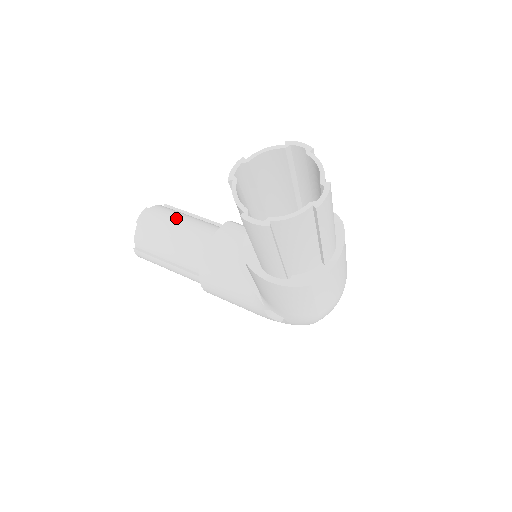
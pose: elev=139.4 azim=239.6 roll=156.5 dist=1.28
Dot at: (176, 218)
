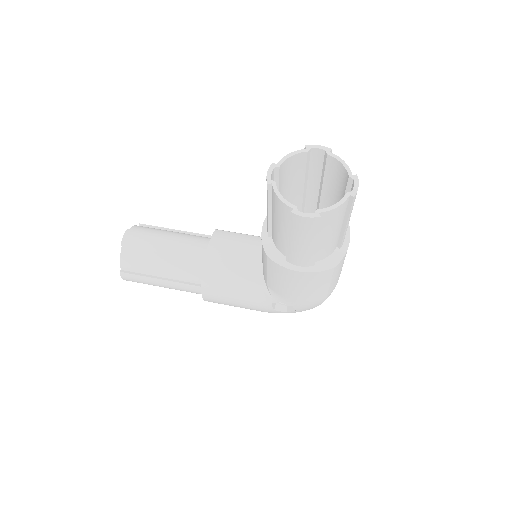
Dot at: (161, 235)
